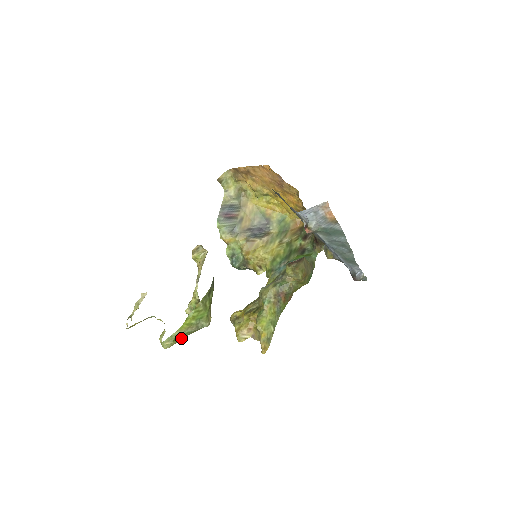
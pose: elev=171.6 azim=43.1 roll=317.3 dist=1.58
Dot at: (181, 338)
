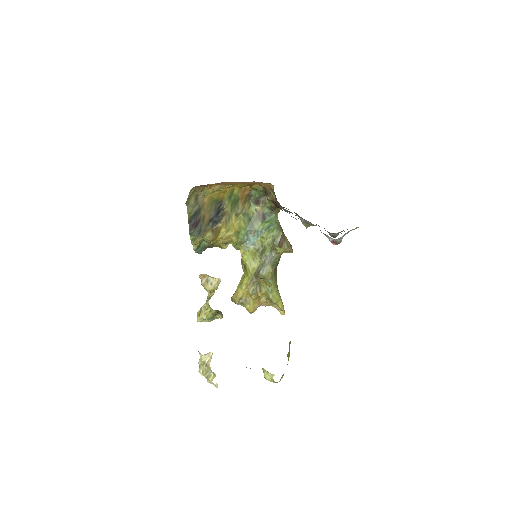
Dot at: occluded
